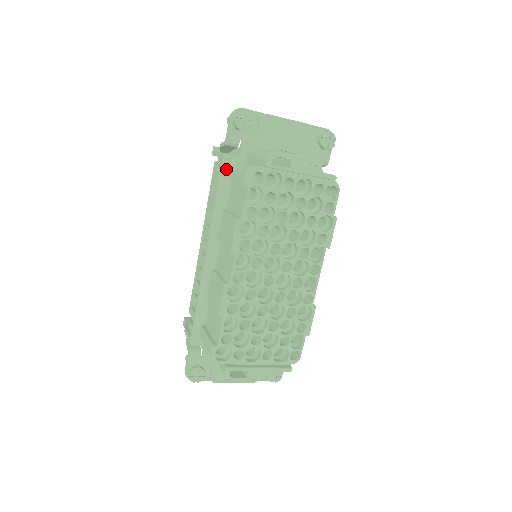
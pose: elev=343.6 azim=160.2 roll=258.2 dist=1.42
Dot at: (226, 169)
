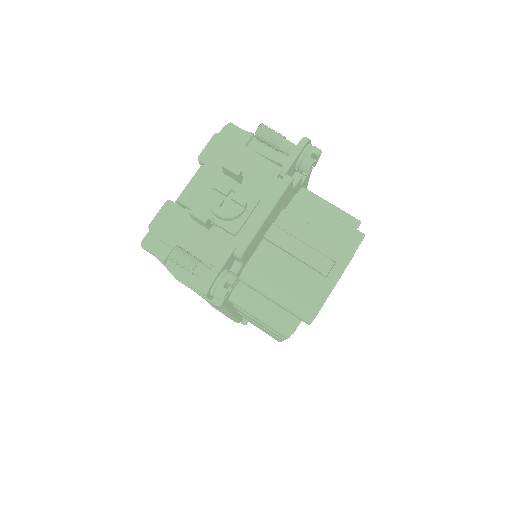
Dot at: (225, 305)
